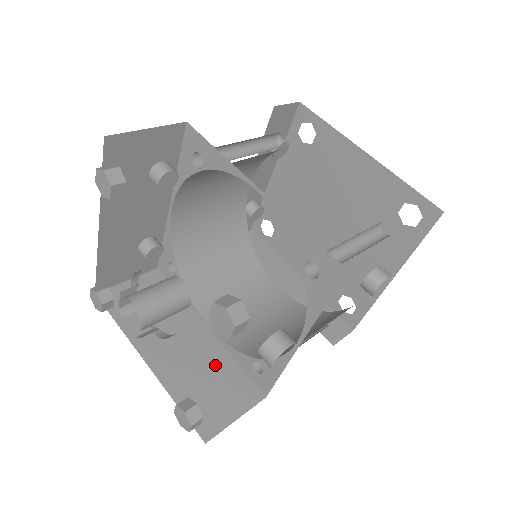
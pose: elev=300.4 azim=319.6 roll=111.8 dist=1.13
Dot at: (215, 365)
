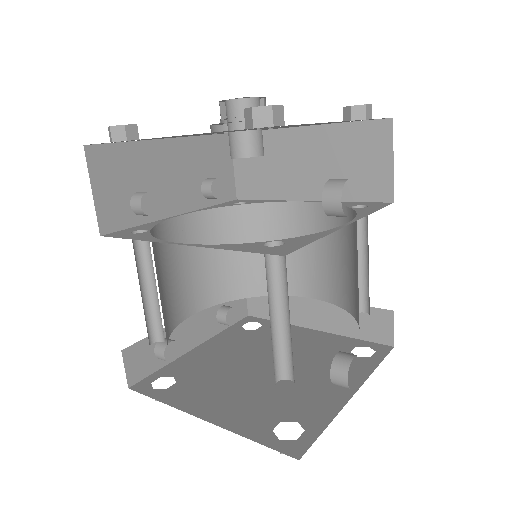
Dot at: occluded
